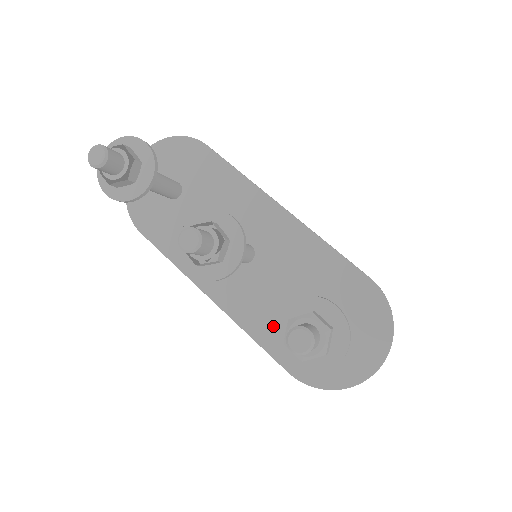
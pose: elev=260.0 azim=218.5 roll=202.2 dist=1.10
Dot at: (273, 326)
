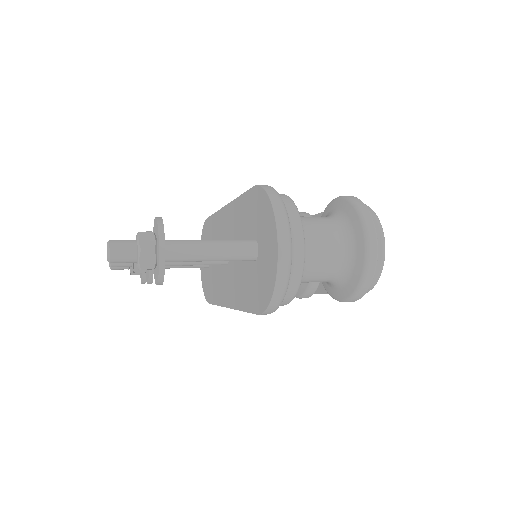
Dot at: occluded
